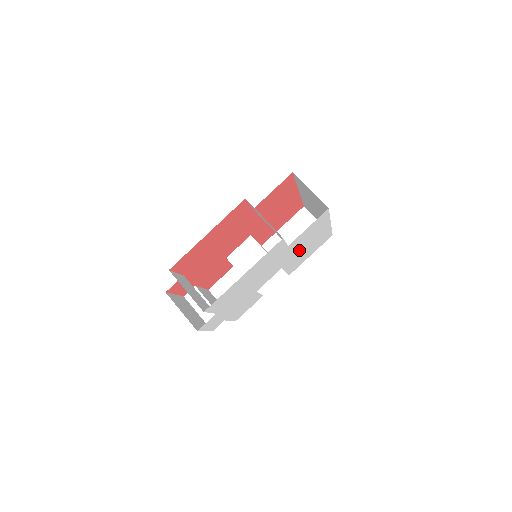
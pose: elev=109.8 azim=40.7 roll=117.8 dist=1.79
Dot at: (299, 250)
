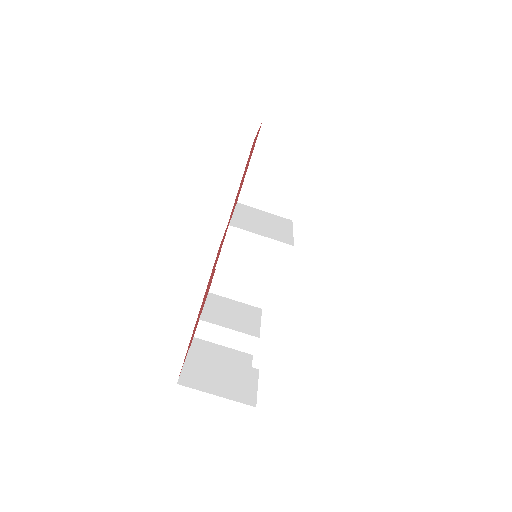
Dot at: occluded
